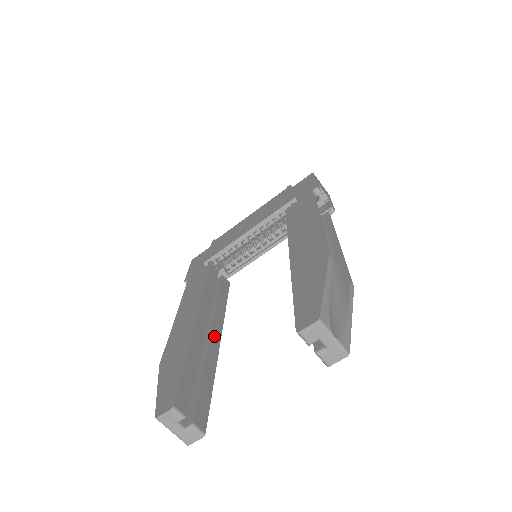
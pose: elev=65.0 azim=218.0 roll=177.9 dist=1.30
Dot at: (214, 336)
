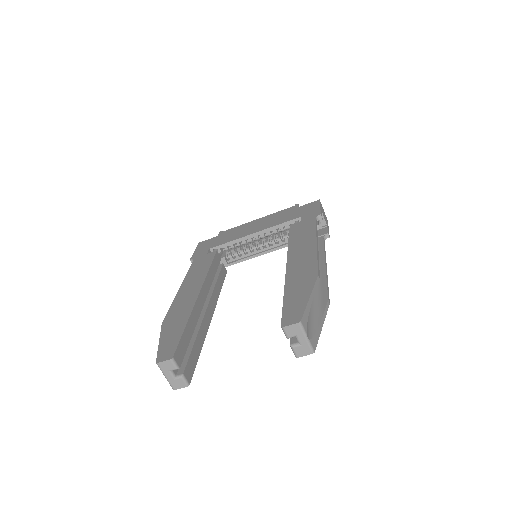
Dot at: (208, 312)
